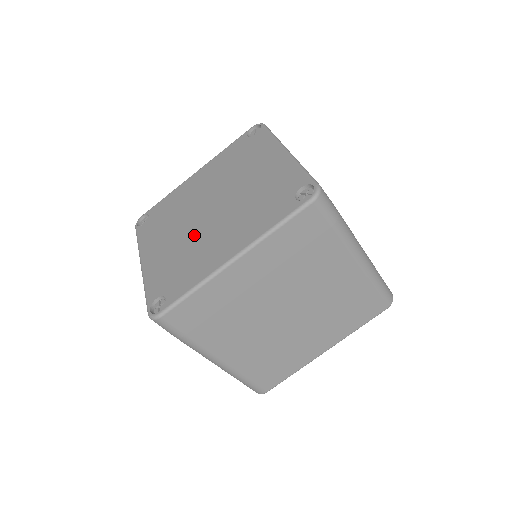
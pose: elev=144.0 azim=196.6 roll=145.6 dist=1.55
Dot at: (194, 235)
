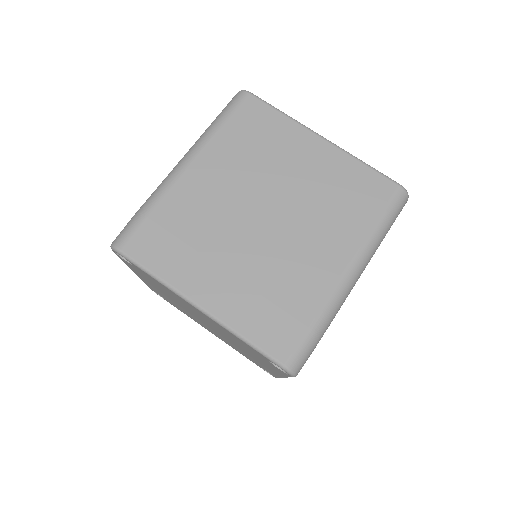
Dot at: occluded
